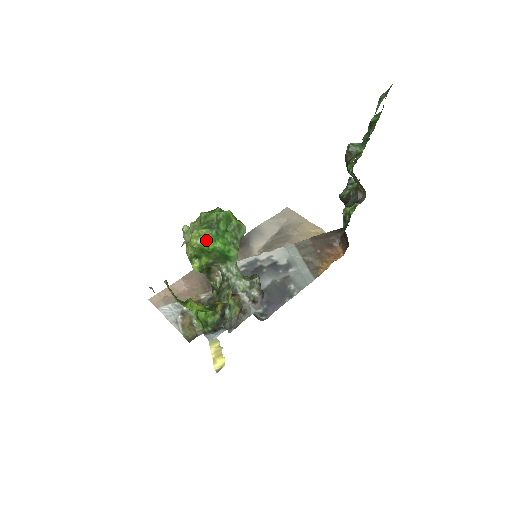
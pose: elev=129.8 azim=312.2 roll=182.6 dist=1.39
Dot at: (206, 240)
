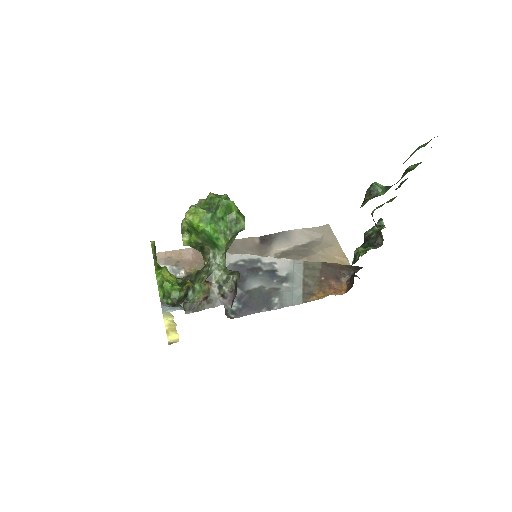
Dot at: (198, 219)
